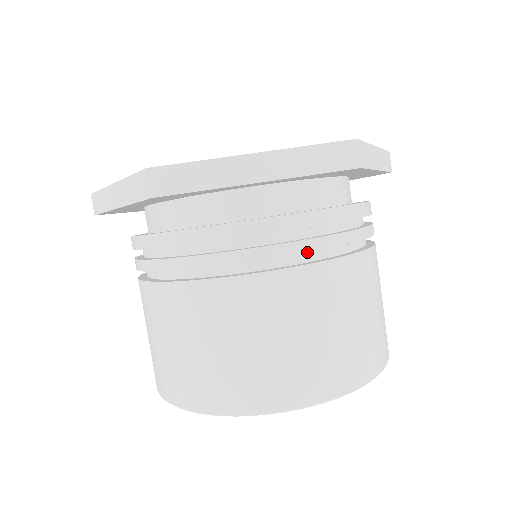
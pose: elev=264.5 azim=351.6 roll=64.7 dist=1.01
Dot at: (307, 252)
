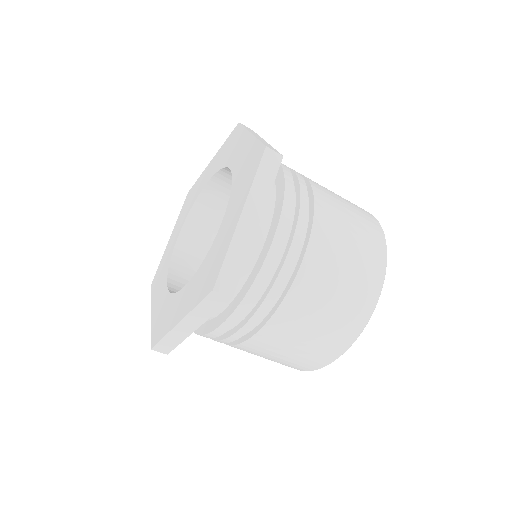
Dot at: (305, 221)
